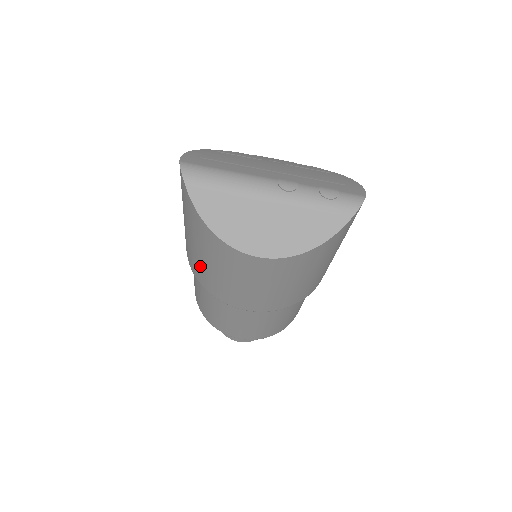
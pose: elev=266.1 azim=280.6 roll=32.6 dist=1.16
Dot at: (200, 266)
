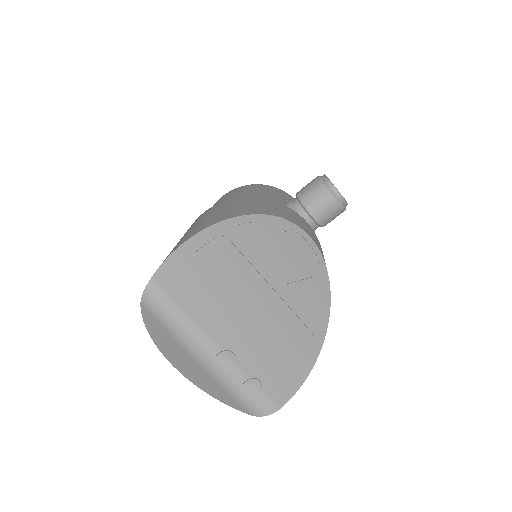
Dot at: occluded
